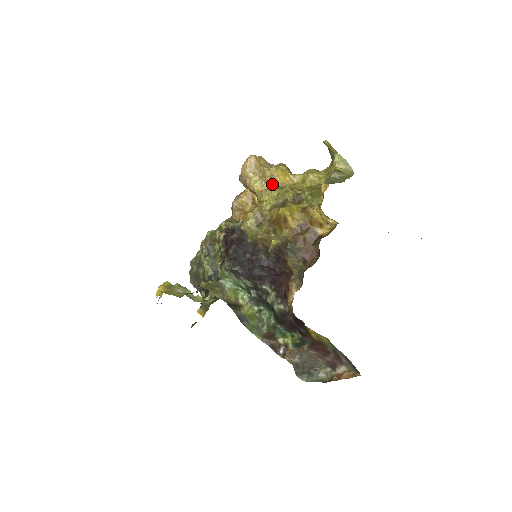
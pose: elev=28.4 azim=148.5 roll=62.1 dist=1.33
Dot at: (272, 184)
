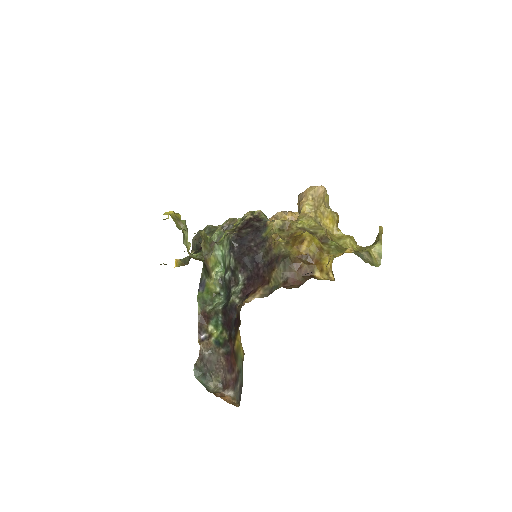
Dot at: (317, 217)
